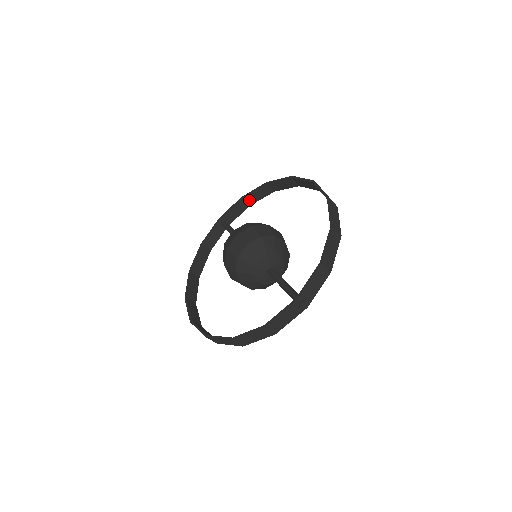
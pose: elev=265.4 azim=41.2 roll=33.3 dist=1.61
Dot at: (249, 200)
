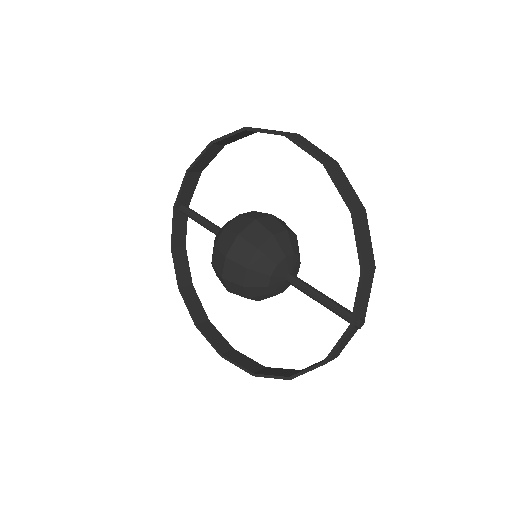
Dot at: (198, 168)
